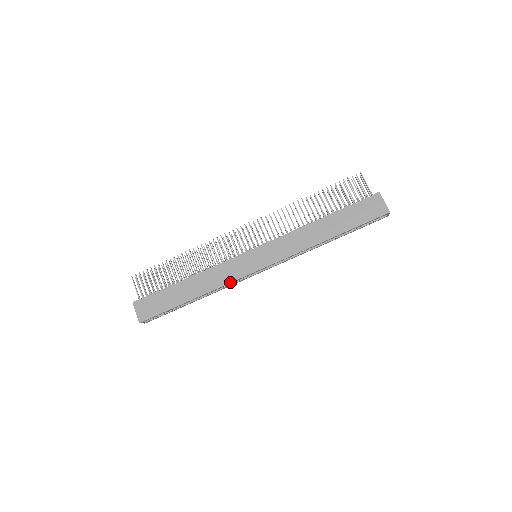
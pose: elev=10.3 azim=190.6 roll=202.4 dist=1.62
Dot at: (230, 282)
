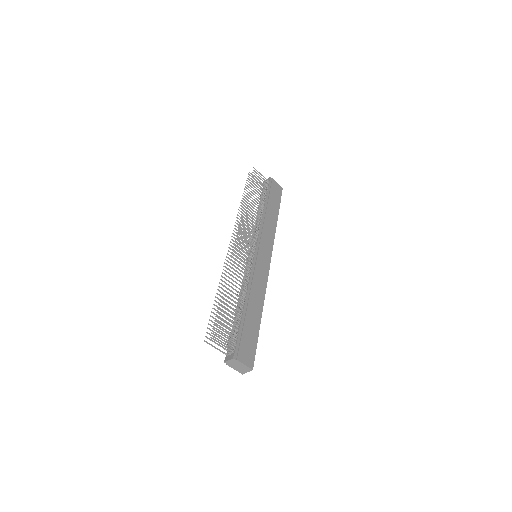
Dot at: occluded
